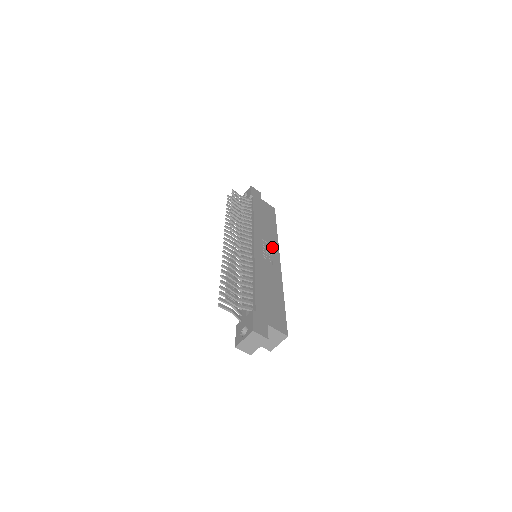
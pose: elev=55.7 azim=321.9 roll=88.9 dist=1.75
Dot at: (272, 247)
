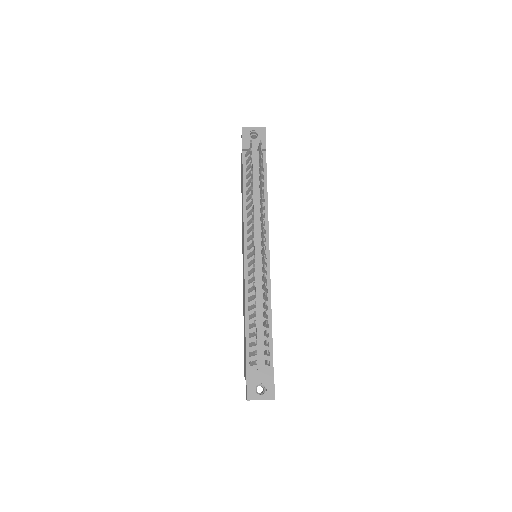
Dot at: occluded
